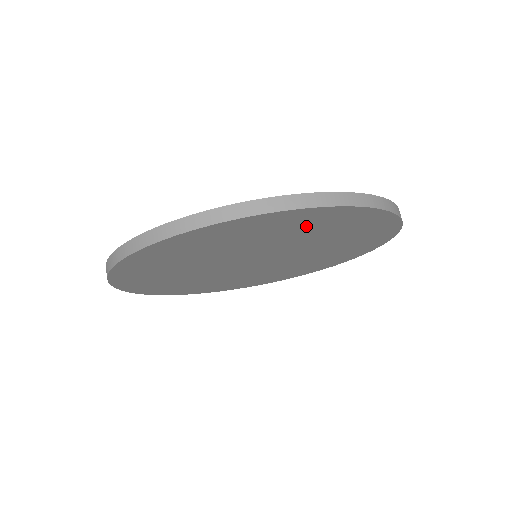
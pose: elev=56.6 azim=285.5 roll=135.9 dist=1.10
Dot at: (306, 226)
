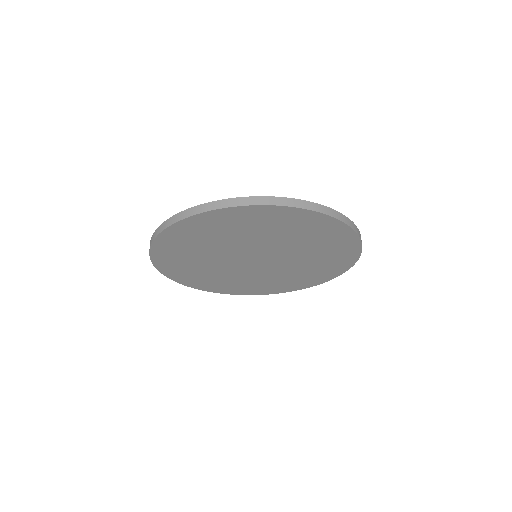
Dot at: (303, 229)
